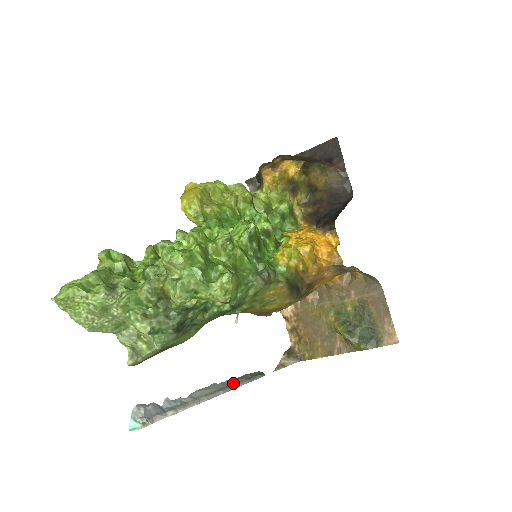
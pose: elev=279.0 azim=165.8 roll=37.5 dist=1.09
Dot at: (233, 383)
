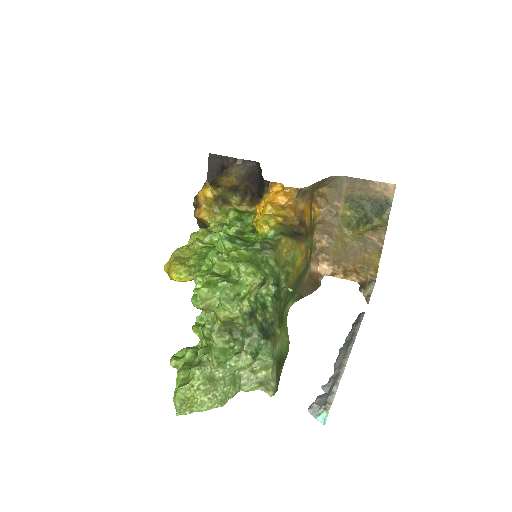
Dot at: (351, 335)
